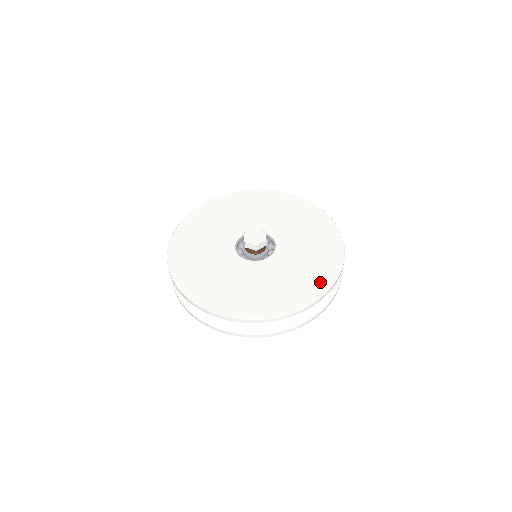
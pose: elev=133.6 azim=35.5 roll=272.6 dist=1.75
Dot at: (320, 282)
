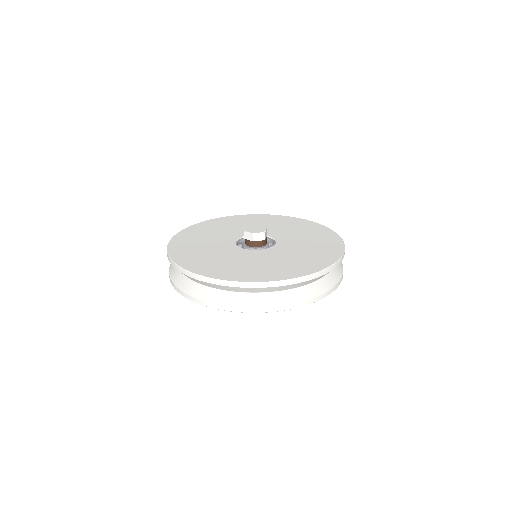
Dot at: (331, 238)
